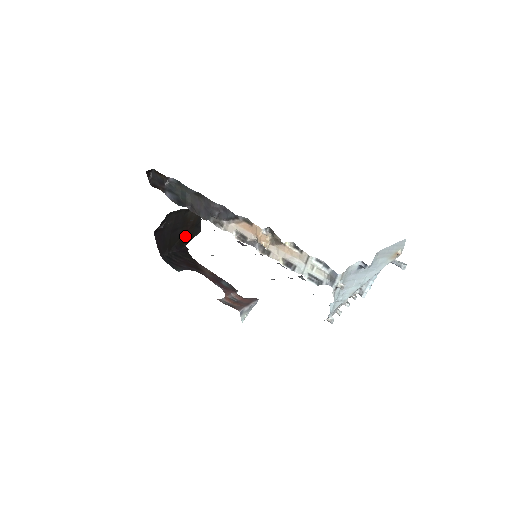
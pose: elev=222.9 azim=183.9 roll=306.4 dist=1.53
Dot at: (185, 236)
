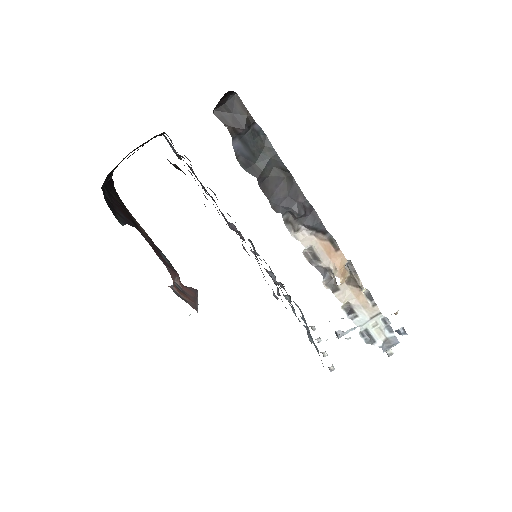
Dot at: occluded
